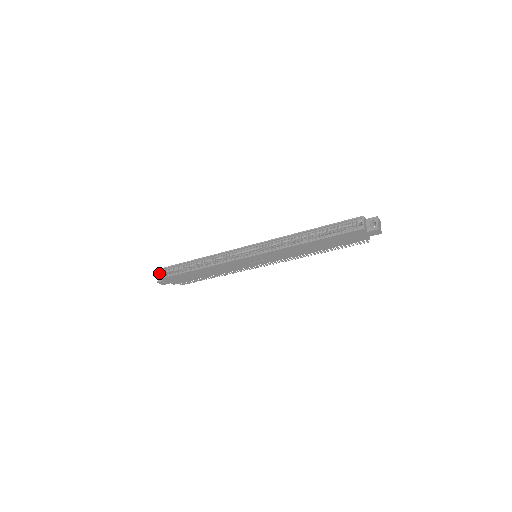
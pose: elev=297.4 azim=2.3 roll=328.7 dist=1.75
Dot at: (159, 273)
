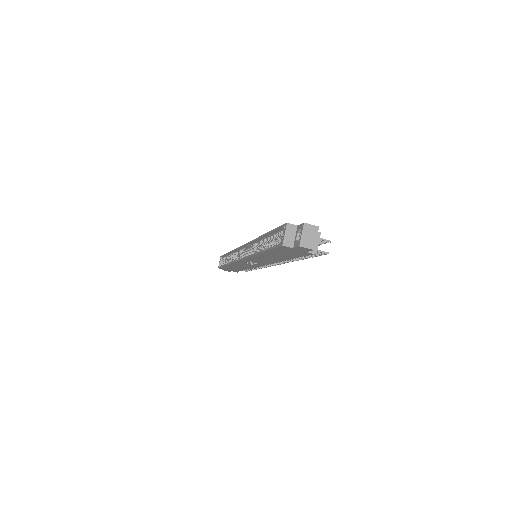
Dot at: occluded
